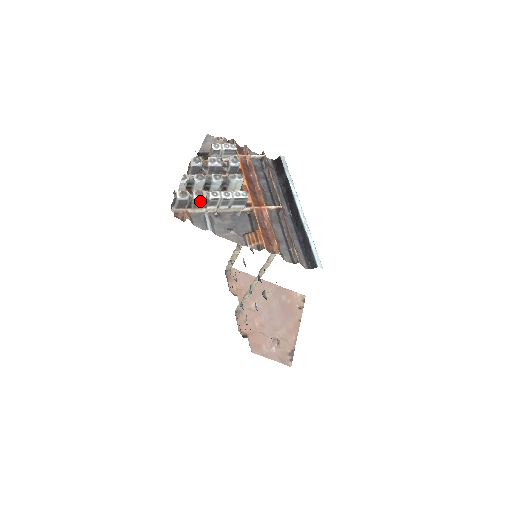
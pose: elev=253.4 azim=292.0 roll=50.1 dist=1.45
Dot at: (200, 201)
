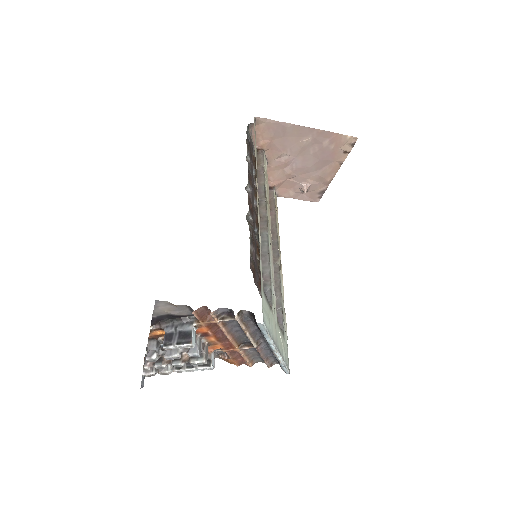
Dot at: occluded
